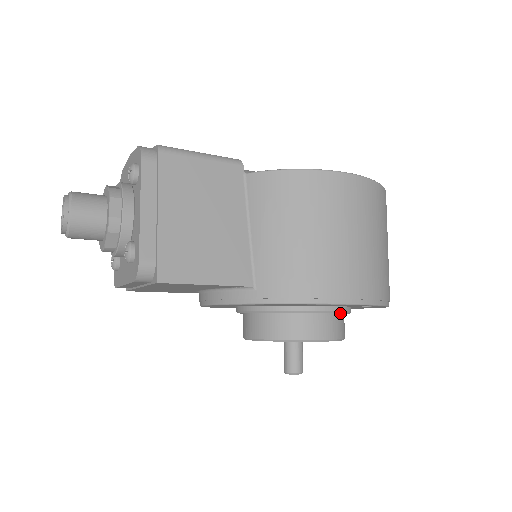
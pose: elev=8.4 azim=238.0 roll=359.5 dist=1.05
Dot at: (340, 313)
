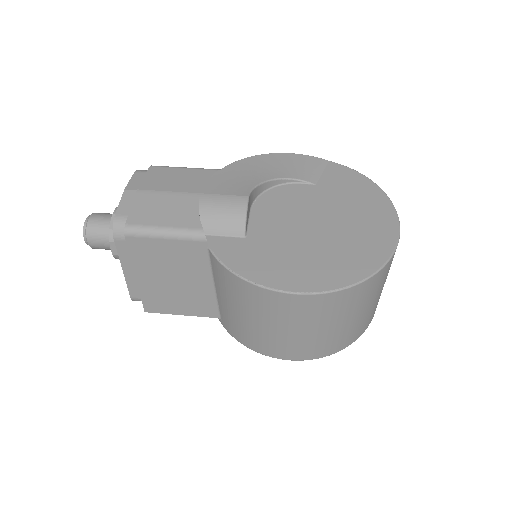
Dot at: occluded
